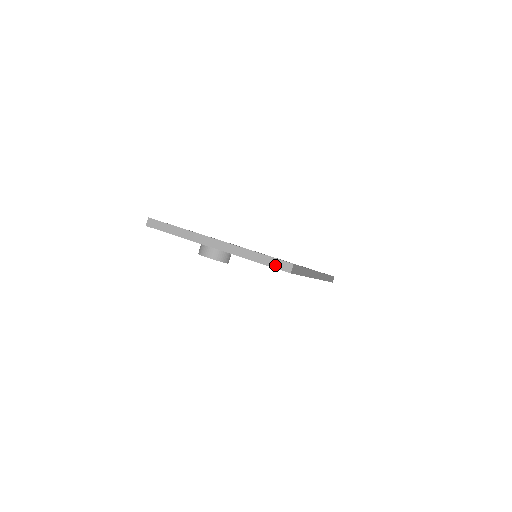
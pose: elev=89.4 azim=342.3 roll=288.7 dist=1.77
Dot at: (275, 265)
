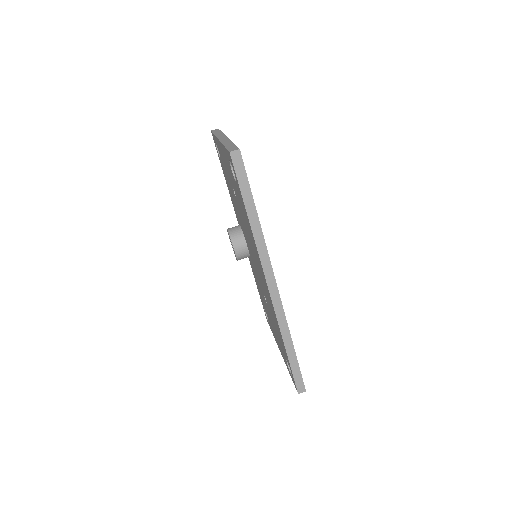
Dot at: (230, 148)
